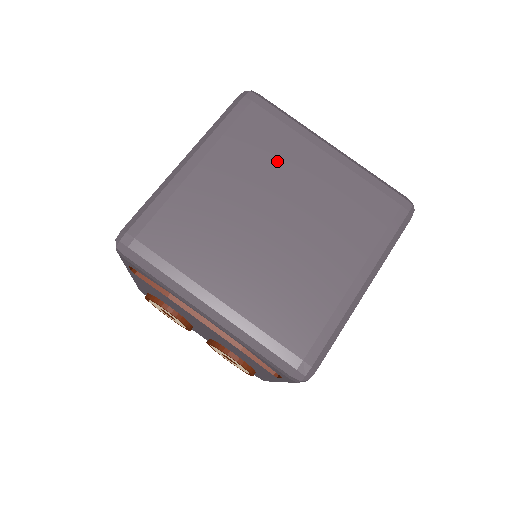
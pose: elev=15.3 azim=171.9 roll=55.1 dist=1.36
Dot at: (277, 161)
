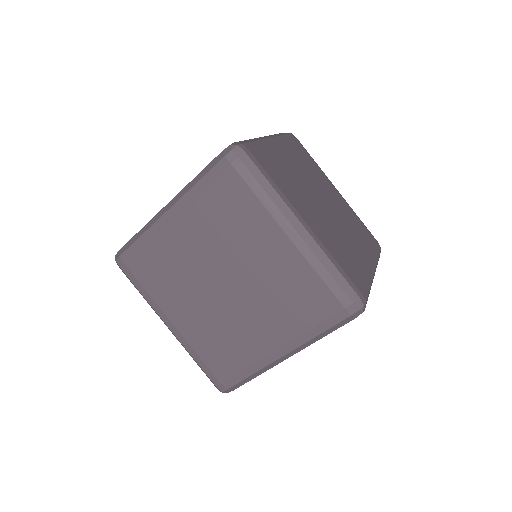
Dot at: (239, 232)
